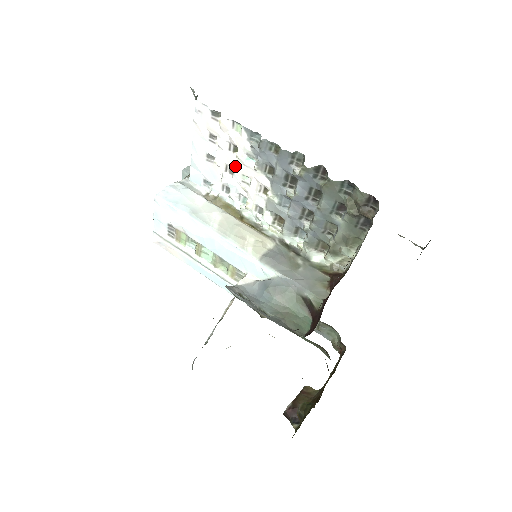
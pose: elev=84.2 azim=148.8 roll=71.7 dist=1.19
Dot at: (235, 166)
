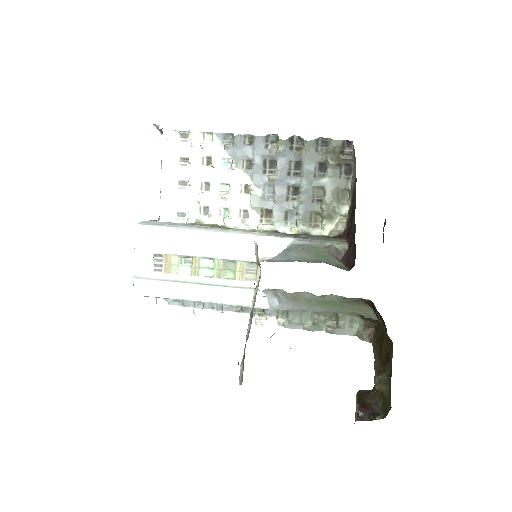
Dot at: (211, 178)
